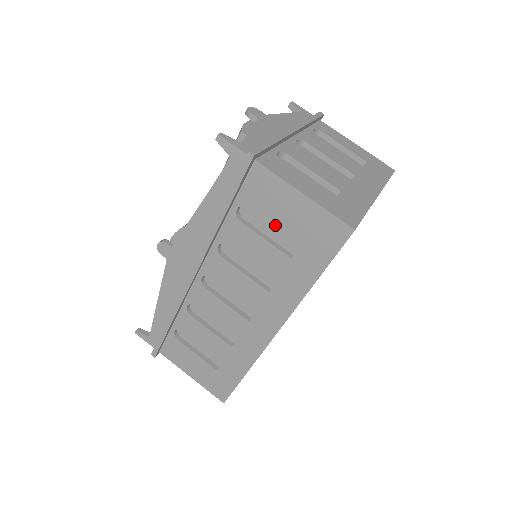
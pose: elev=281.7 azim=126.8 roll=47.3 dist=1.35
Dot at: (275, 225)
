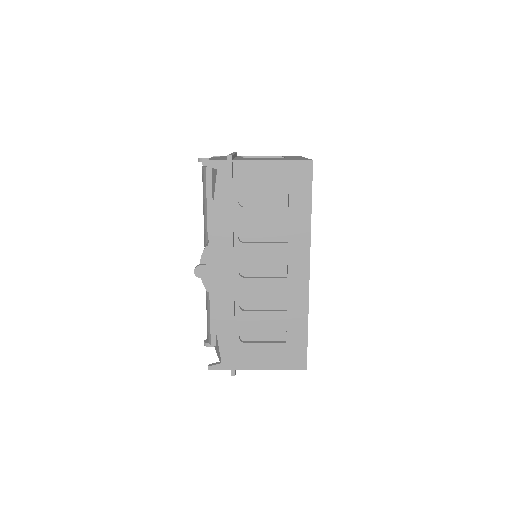
Dot at: (267, 193)
